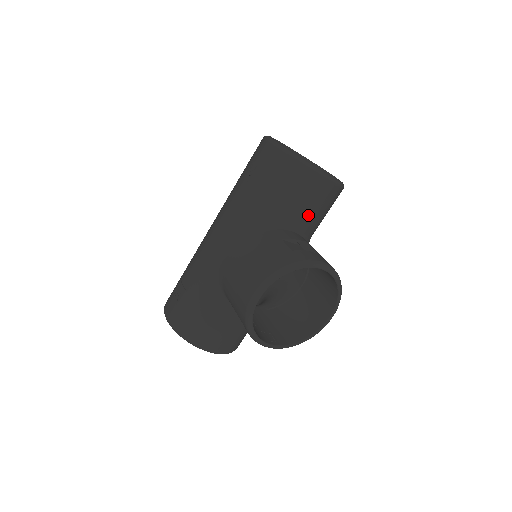
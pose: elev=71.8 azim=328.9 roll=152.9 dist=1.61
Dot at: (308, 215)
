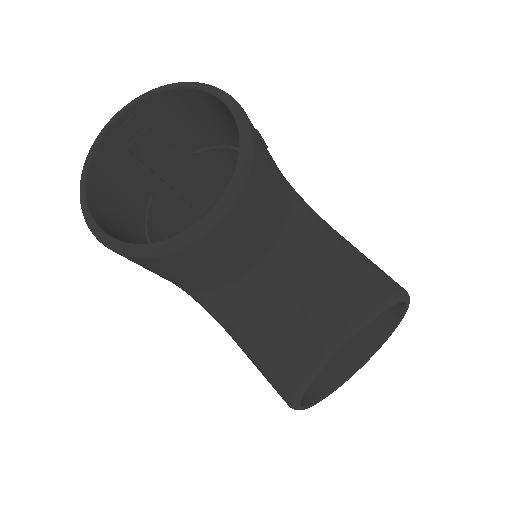
Dot at: (253, 247)
